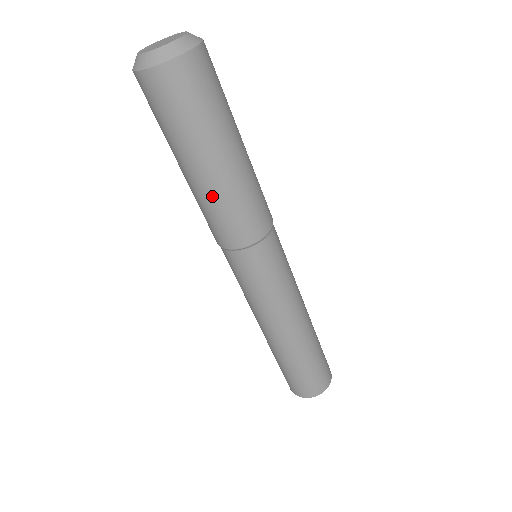
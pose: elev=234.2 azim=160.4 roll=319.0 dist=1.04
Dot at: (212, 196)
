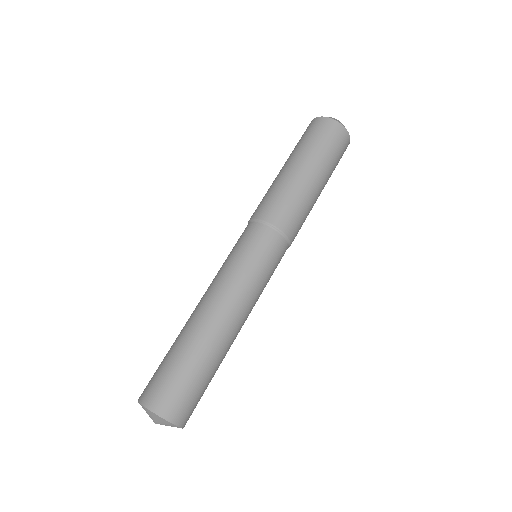
Dot at: (306, 193)
